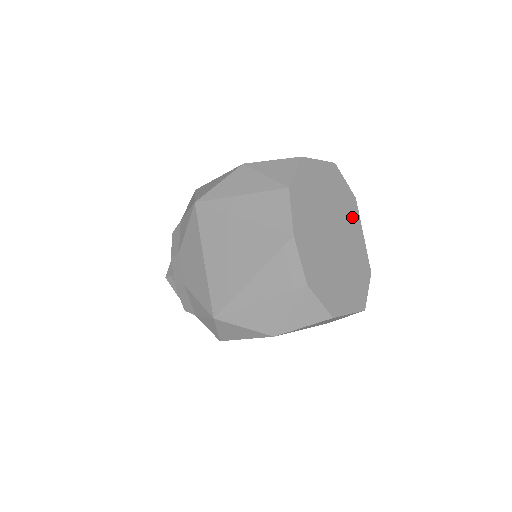
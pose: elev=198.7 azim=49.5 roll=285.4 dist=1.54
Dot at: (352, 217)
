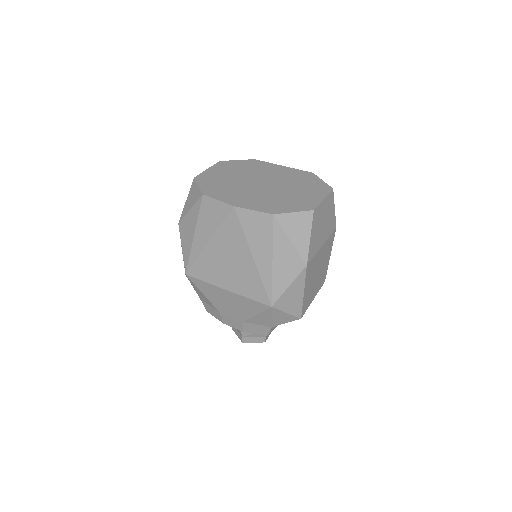
Dot at: (263, 167)
